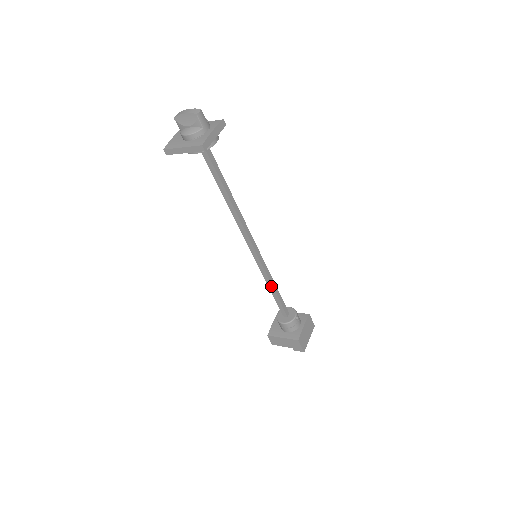
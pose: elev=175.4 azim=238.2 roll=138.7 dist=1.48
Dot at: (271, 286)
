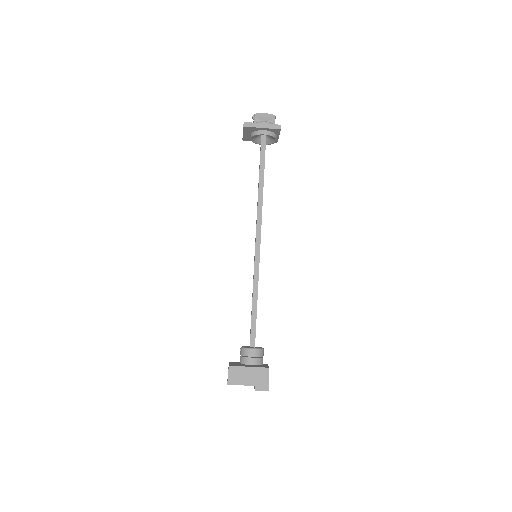
Dot at: (256, 296)
